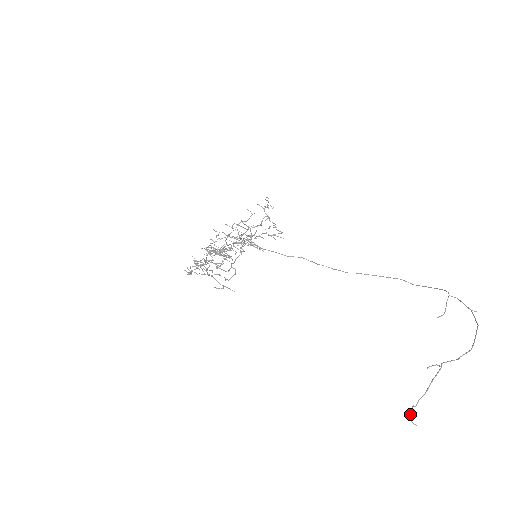
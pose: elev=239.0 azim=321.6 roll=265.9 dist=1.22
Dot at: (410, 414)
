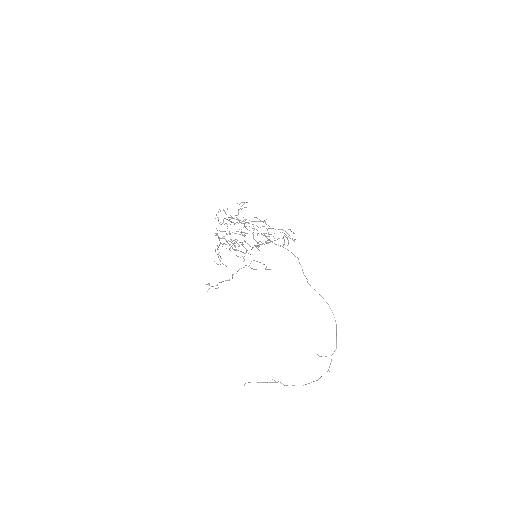
Dot at: occluded
